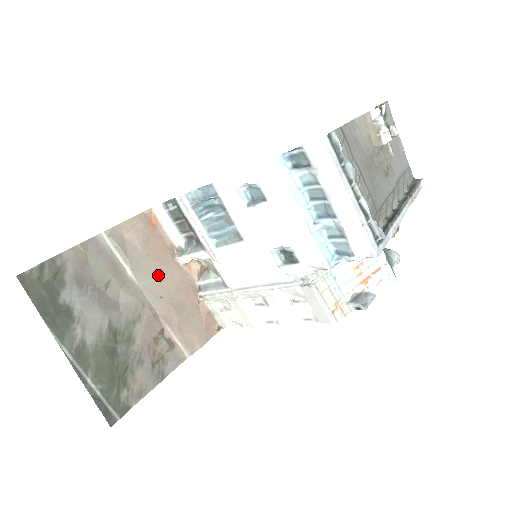
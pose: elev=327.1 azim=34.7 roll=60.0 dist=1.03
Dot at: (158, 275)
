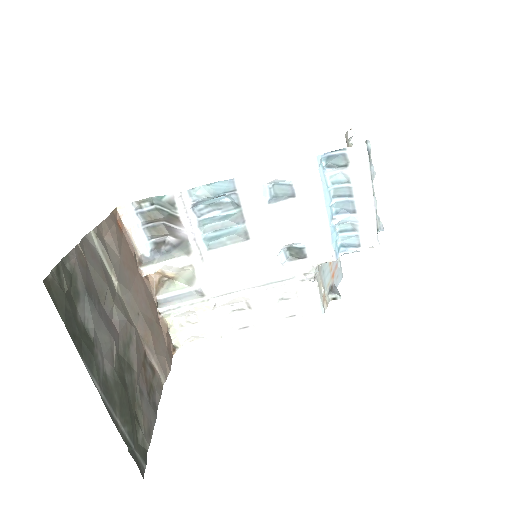
Dot at: (132, 288)
